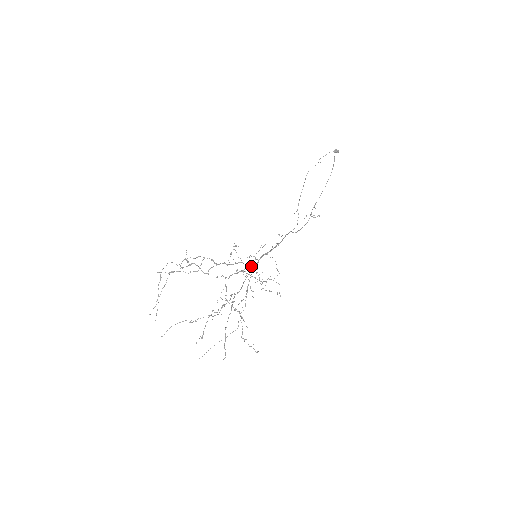
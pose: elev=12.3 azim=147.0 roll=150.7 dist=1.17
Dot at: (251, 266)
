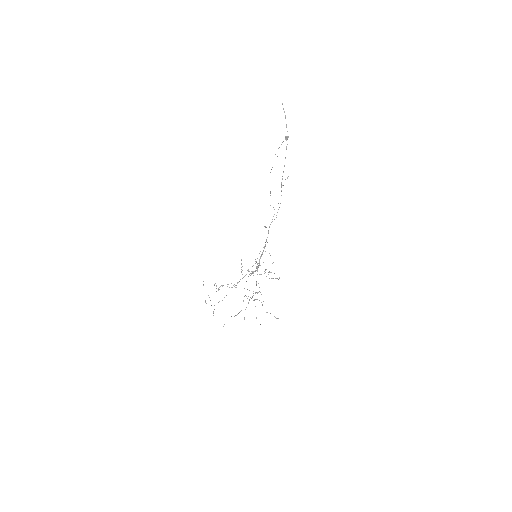
Dot at: (256, 270)
